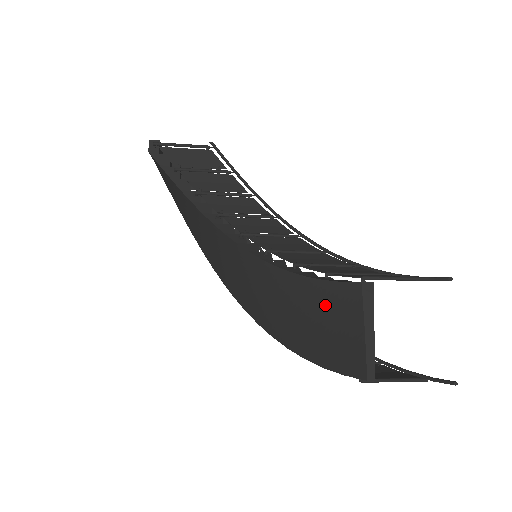
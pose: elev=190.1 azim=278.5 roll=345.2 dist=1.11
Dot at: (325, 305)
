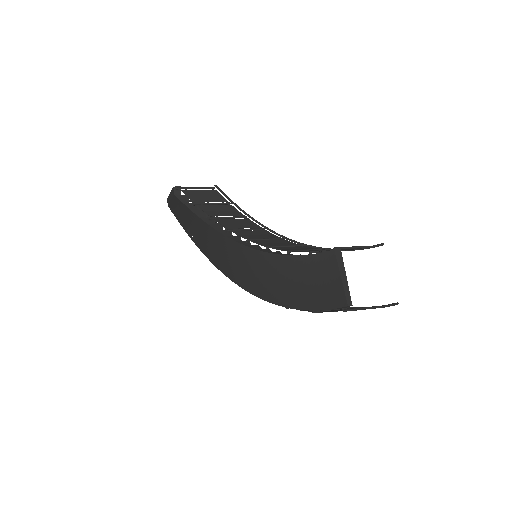
Dot at: (313, 270)
